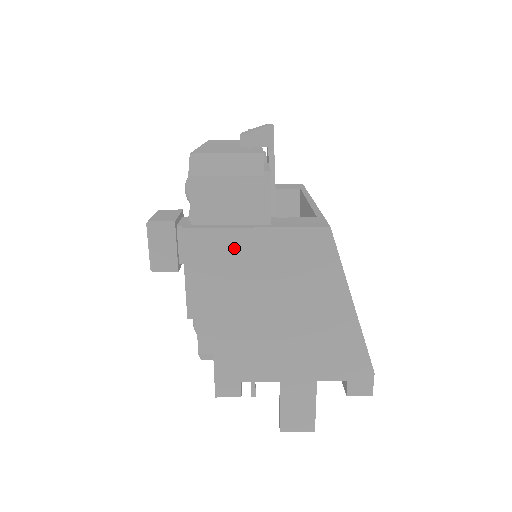
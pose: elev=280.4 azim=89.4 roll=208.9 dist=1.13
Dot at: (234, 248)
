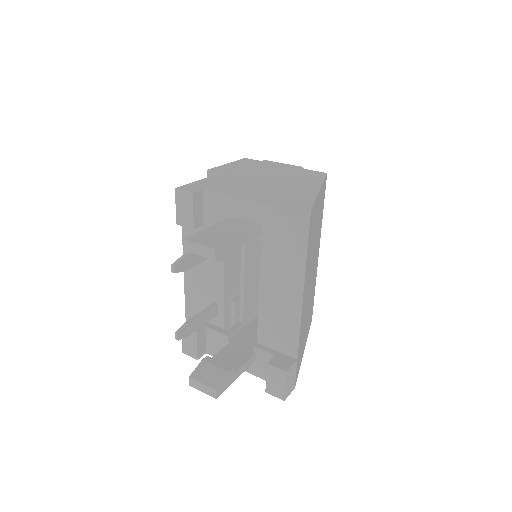
Dot at: (265, 165)
